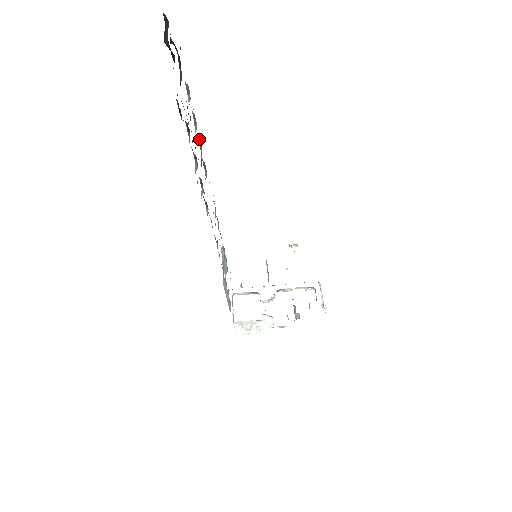
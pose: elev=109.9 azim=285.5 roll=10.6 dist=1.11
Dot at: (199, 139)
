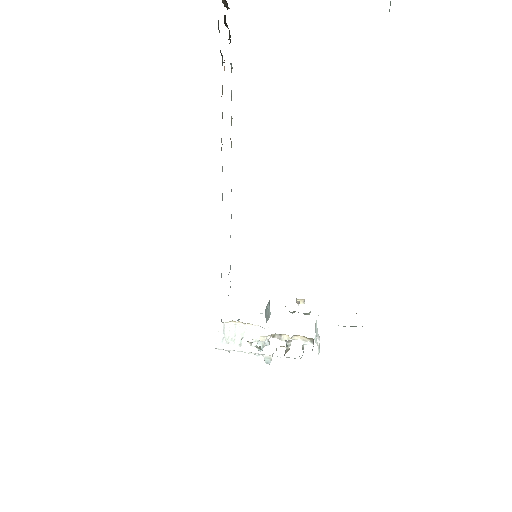
Dot at: occluded
